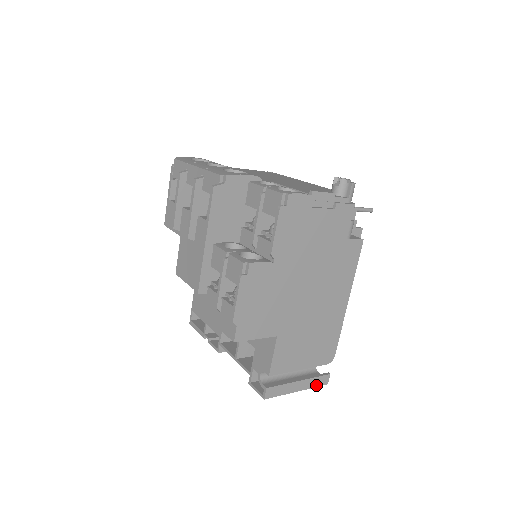
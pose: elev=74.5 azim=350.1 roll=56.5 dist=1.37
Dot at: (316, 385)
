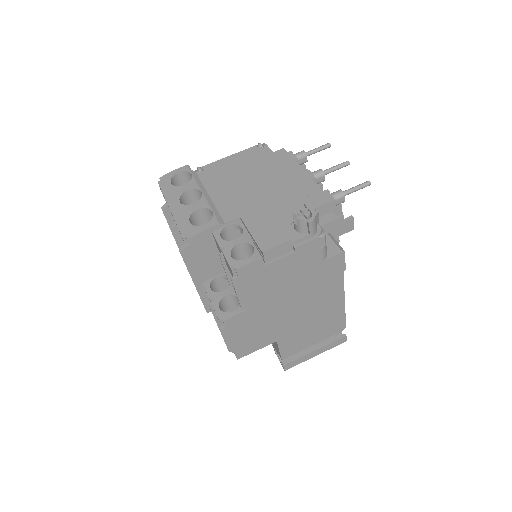
Dot at: (334, 346)
